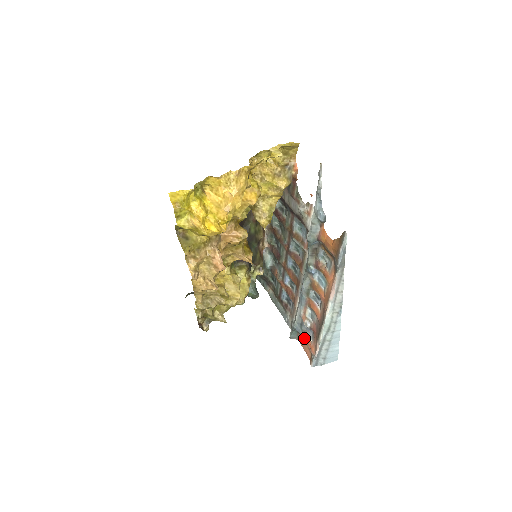
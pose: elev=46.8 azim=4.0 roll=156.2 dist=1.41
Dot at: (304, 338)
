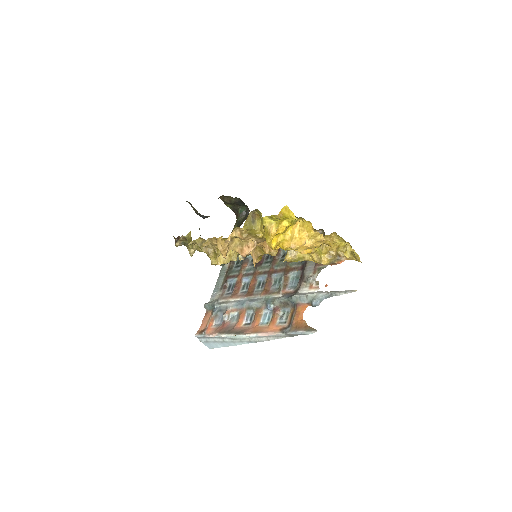
Dot at: (212, 317)
